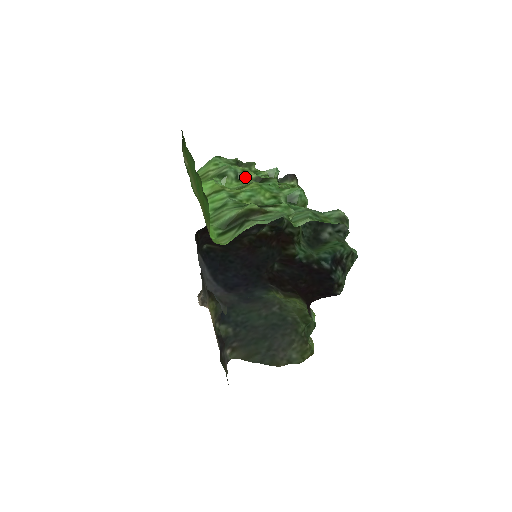
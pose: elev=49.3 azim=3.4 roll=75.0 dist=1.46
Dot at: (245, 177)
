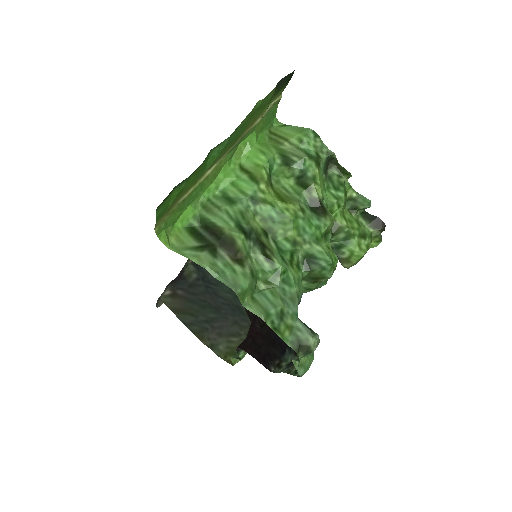
Dot at: (306, 187)
